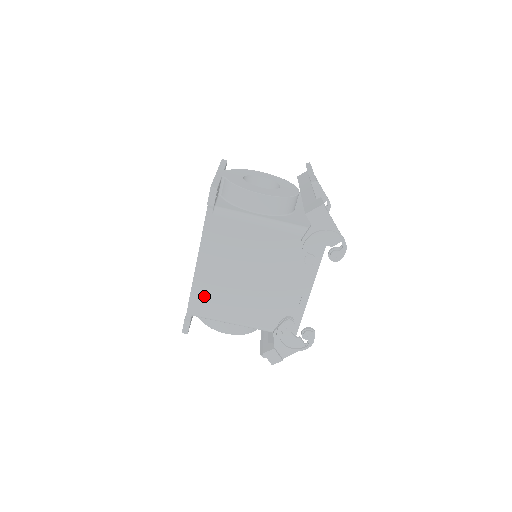
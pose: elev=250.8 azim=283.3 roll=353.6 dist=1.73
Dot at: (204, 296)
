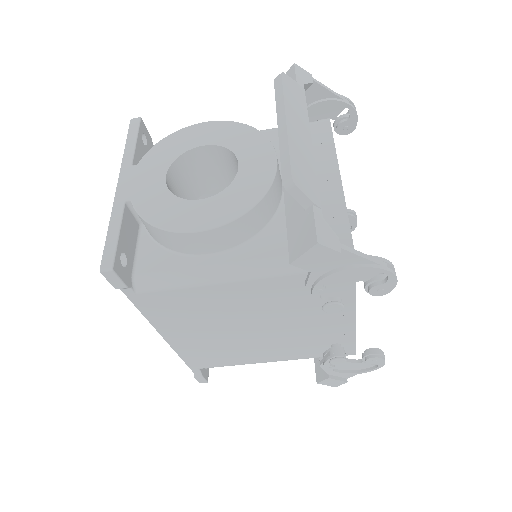
Dot at: (200, 355)
